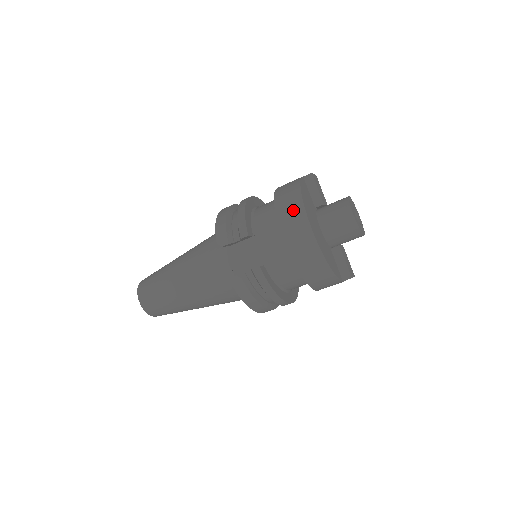
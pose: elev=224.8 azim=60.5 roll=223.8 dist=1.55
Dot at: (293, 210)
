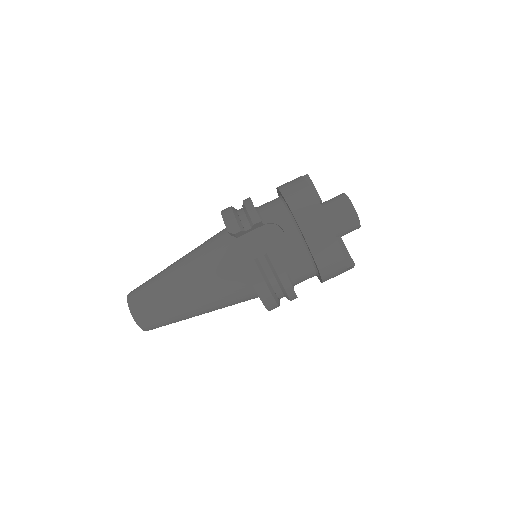
Dot at: (303, 196)
